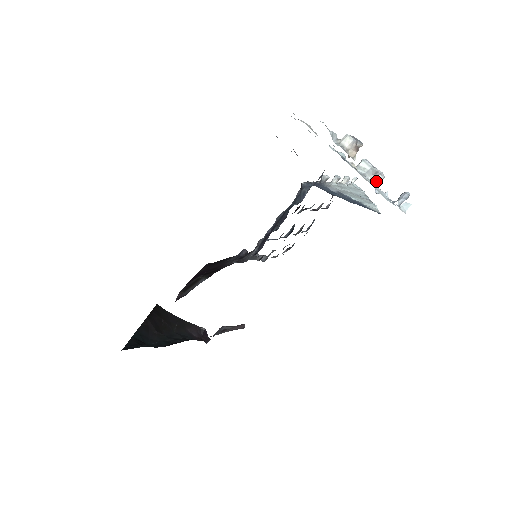
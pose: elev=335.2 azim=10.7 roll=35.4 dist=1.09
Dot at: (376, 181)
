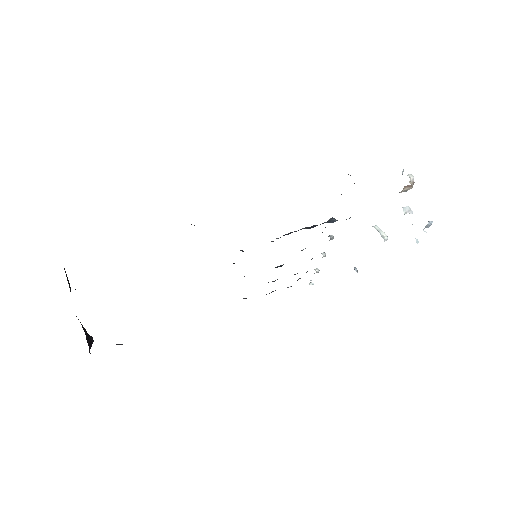
Dot at: (384, 237)
